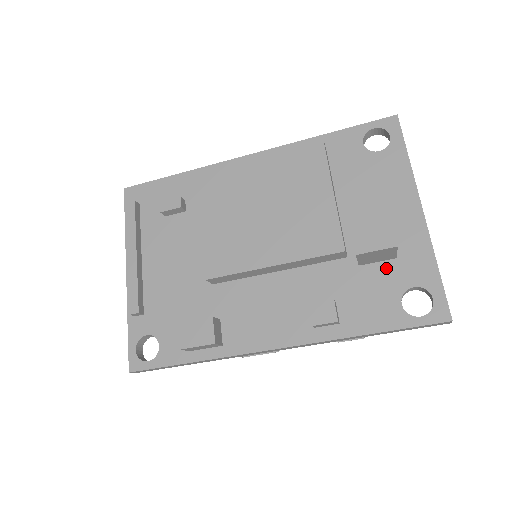
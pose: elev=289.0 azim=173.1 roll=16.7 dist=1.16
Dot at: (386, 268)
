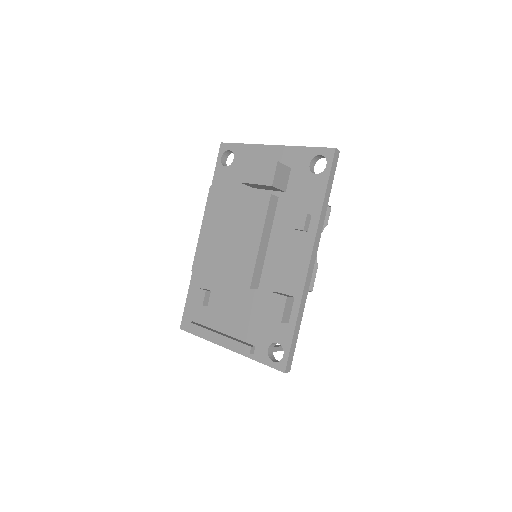
Dot at: (293, 176)
